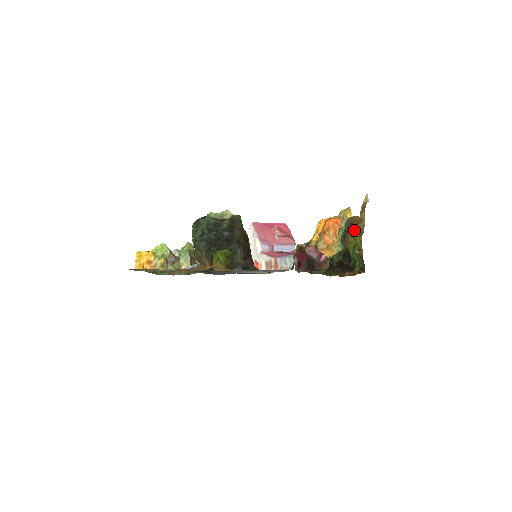
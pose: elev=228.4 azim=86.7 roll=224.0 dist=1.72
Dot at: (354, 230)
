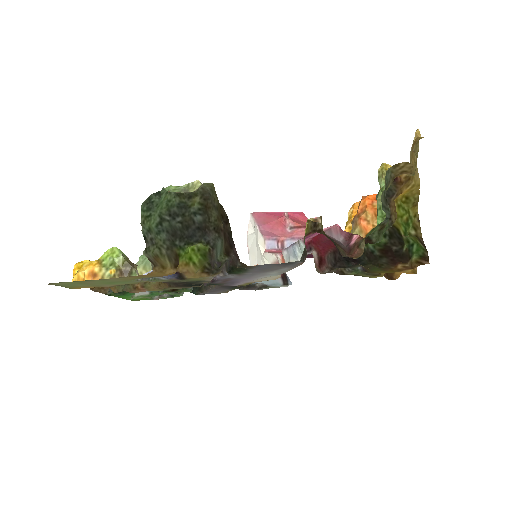
Dot at: (403, 196)
